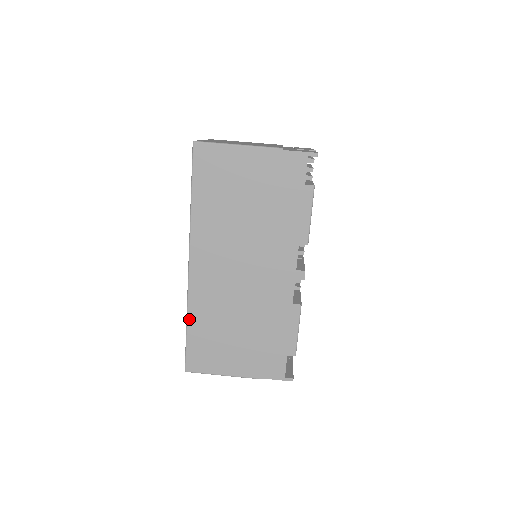
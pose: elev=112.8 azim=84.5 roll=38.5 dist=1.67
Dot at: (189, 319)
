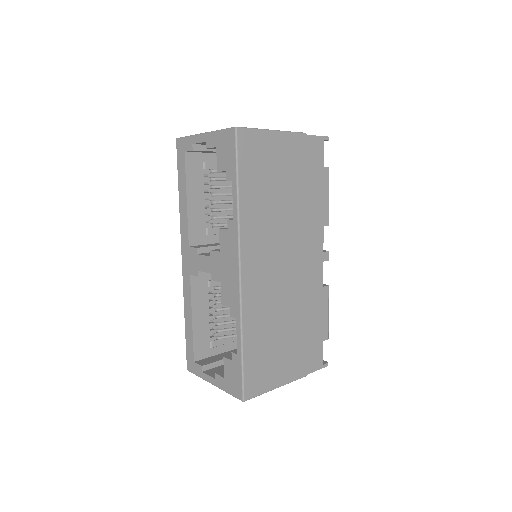
Dot at: (244, 336)
